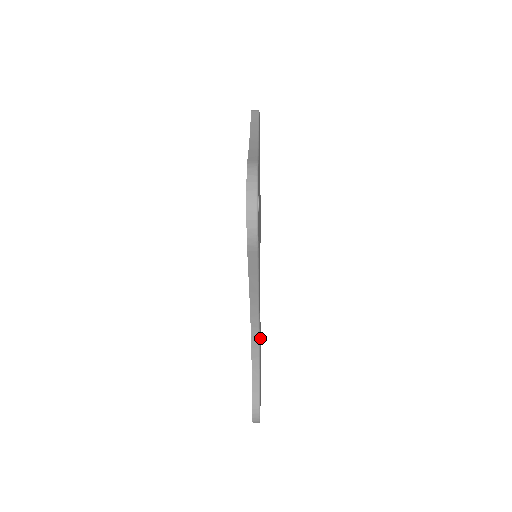
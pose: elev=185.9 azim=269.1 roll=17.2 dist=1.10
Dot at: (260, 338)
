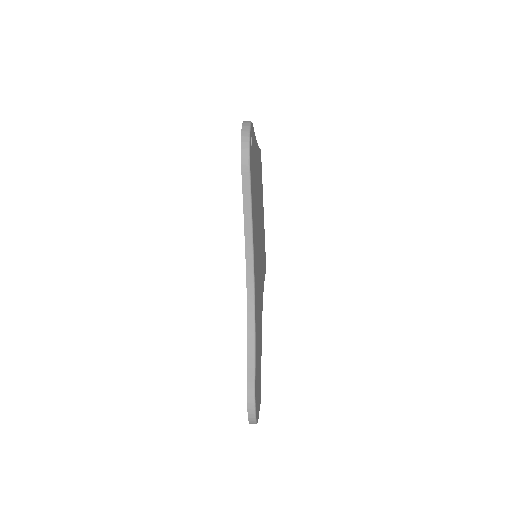
Dot at: occluded
